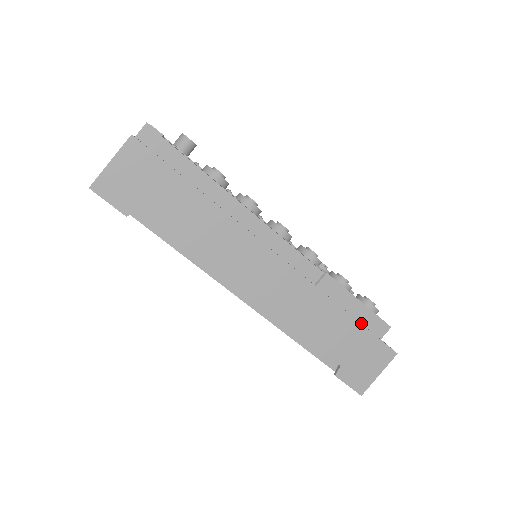
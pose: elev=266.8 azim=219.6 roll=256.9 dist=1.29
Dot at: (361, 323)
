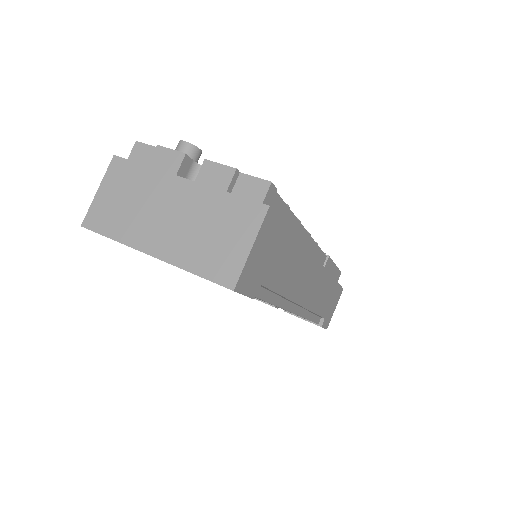
Dot at: occluded
